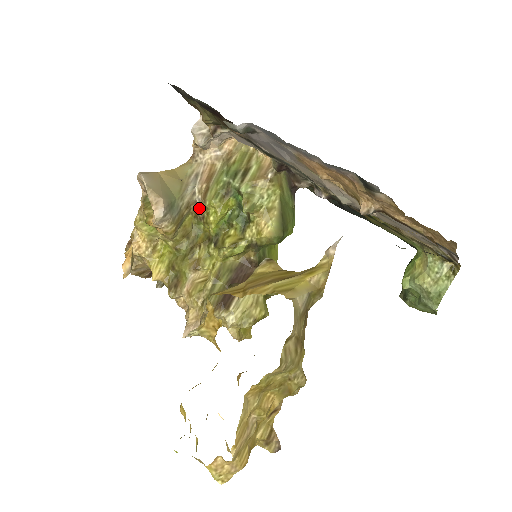
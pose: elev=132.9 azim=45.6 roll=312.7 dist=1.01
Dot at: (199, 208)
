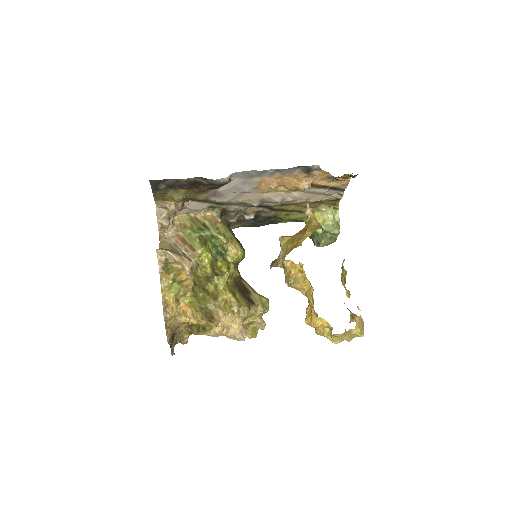
Dot at: (192, 261)
